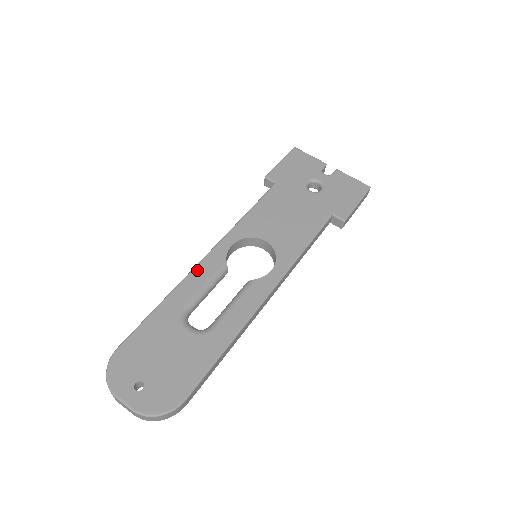
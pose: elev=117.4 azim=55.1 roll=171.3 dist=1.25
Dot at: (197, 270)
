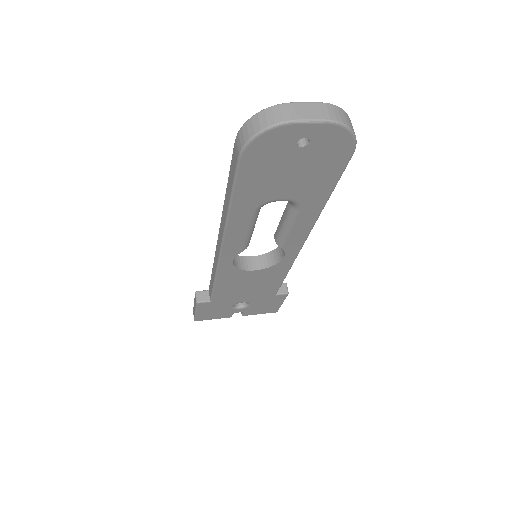
Dot at: occluded
